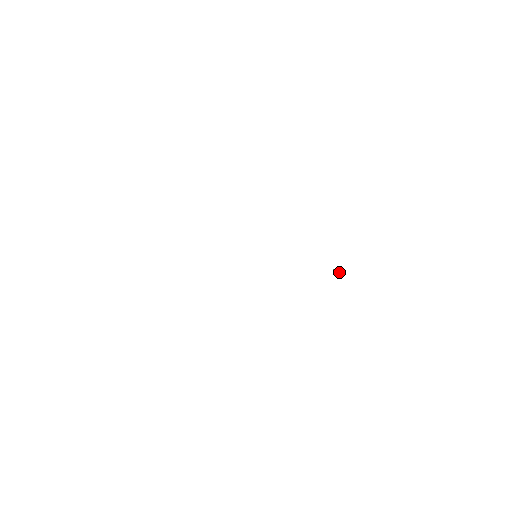
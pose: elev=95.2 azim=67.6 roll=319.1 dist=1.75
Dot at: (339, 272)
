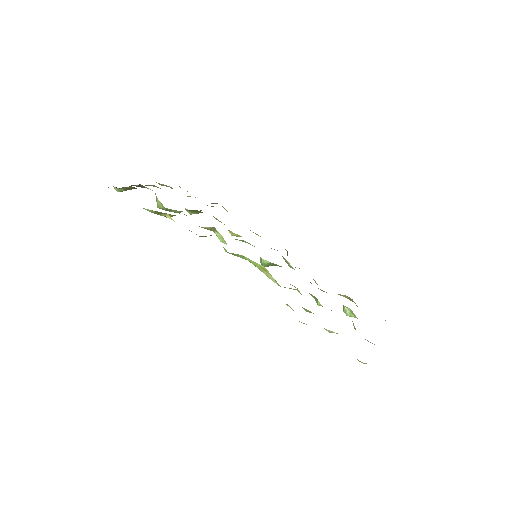
Dot at: (351, 314)
